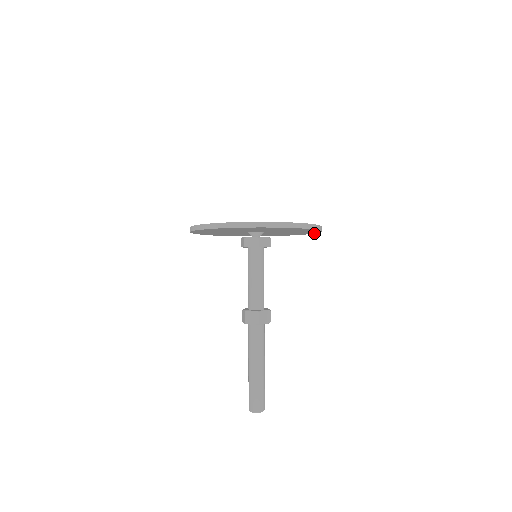
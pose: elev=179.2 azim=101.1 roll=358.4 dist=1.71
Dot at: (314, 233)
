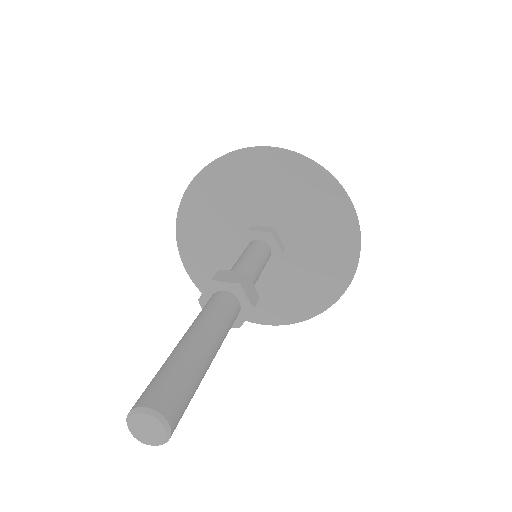
Dot at: (355, 216)
